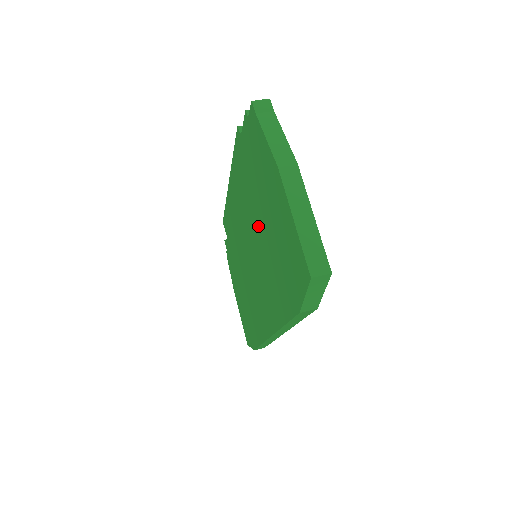
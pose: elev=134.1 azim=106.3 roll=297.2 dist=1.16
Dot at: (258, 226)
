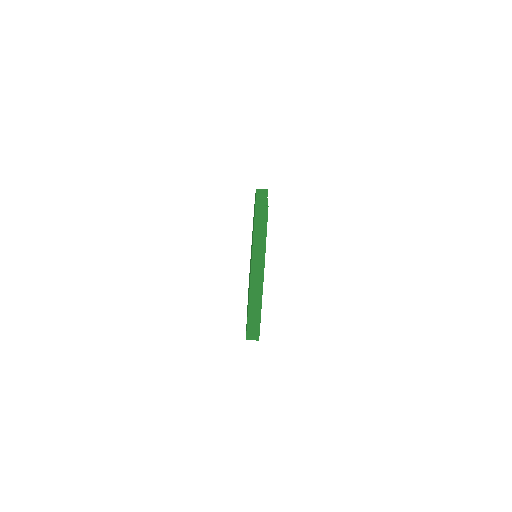
Dot at: occluded
